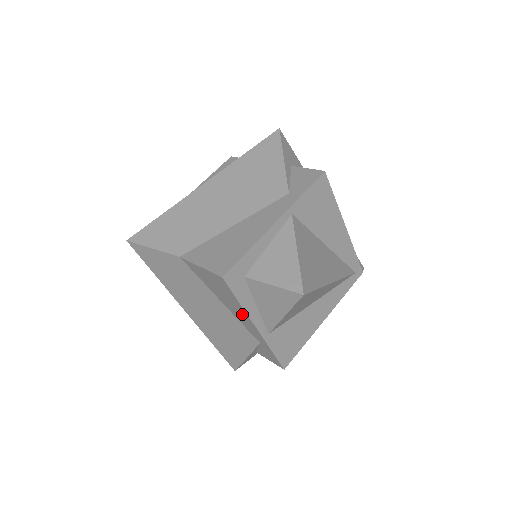
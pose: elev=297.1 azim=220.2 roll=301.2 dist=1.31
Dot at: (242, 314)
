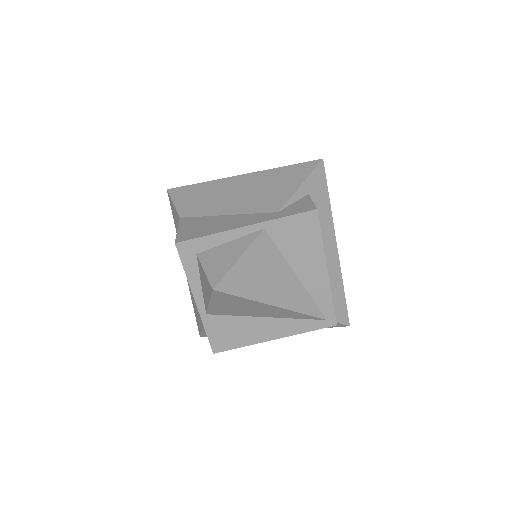
Dot at: occluded
